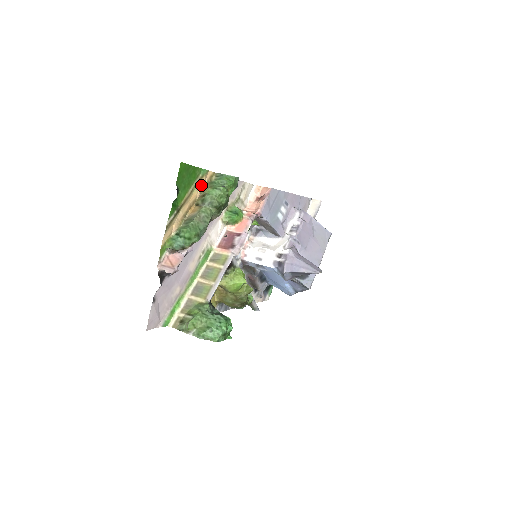
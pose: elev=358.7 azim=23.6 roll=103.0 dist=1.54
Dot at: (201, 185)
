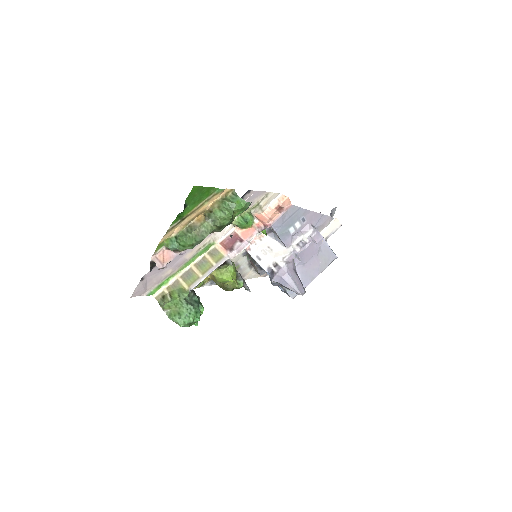
Dot at: (214, 199)
